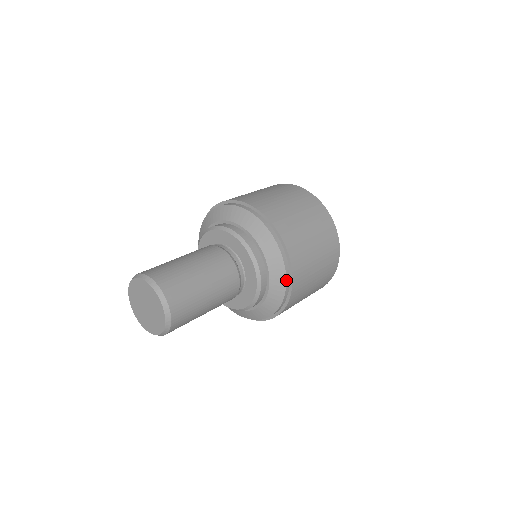
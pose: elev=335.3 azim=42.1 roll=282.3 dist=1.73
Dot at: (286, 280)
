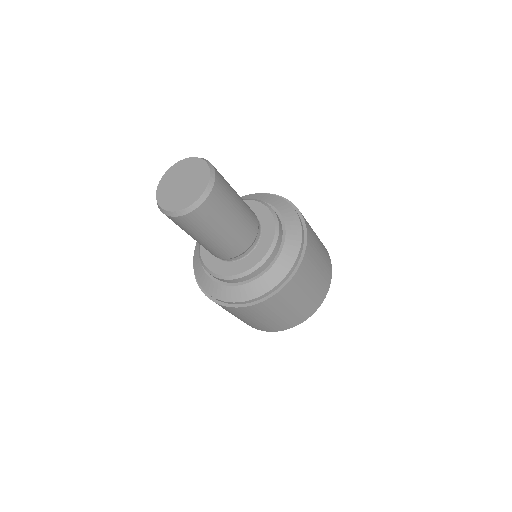
Dot at: (301, 241)
